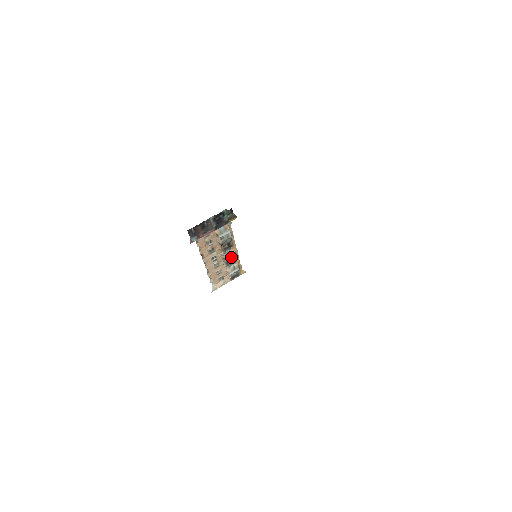
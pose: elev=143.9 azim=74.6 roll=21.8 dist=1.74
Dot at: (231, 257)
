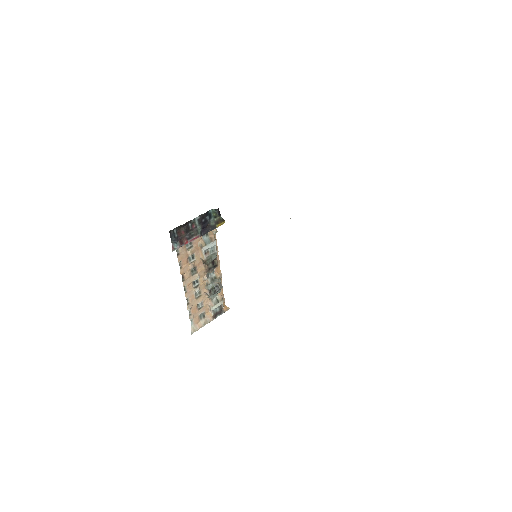
Dot at: (215, 283)
